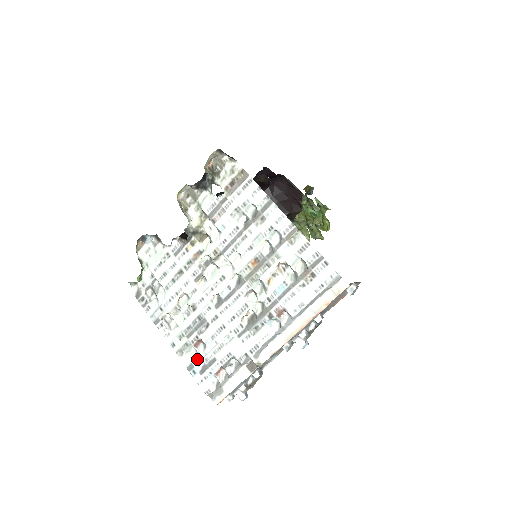
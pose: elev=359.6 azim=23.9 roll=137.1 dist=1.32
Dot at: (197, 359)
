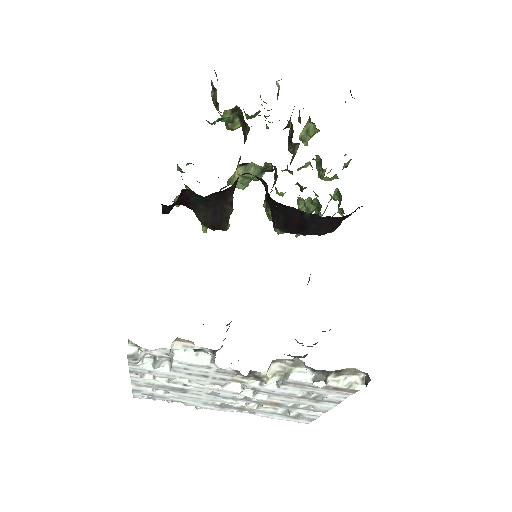
Dot at: (149, 392)
